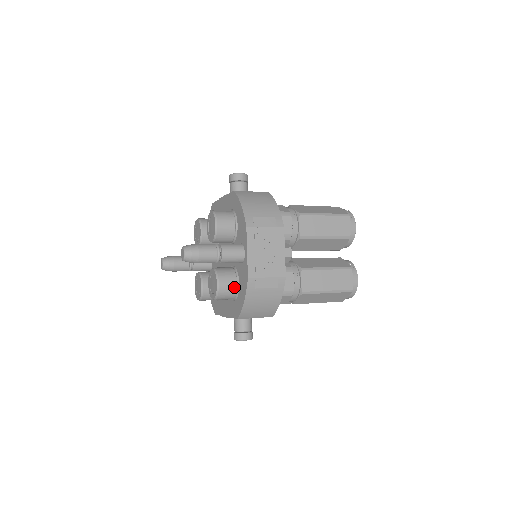
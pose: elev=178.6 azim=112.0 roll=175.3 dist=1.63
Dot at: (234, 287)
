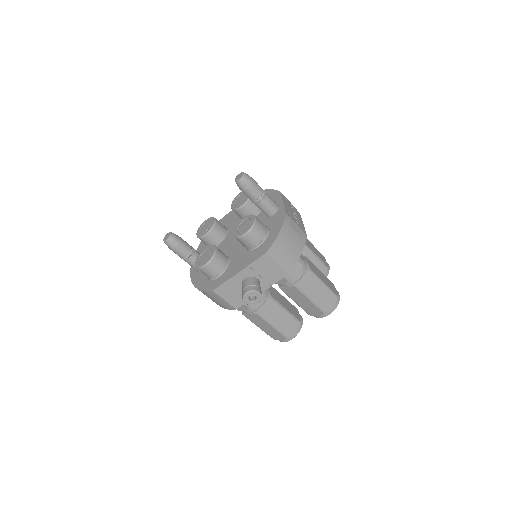
Dot at: (265, 229)
